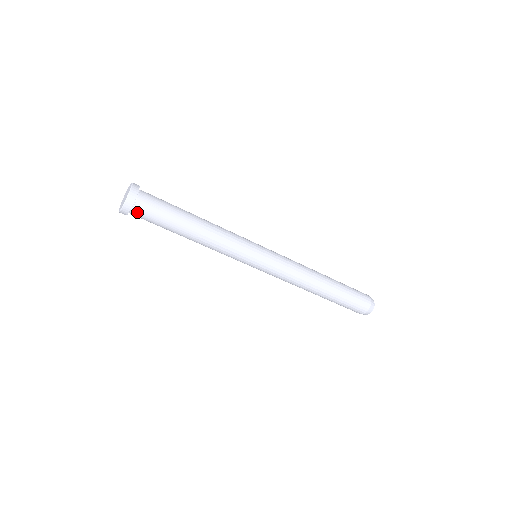
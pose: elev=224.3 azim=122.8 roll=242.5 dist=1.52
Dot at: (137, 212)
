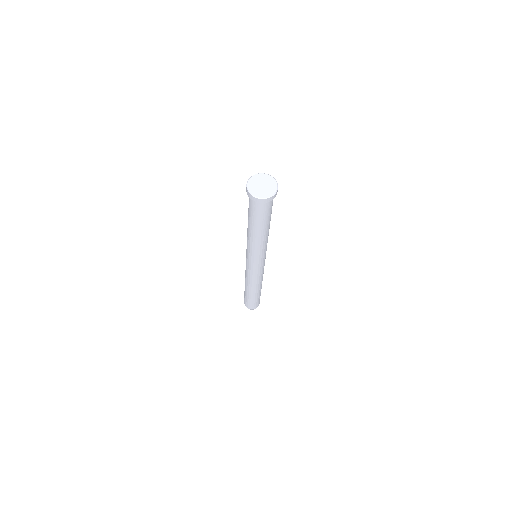
Dot at: (270, 201)
